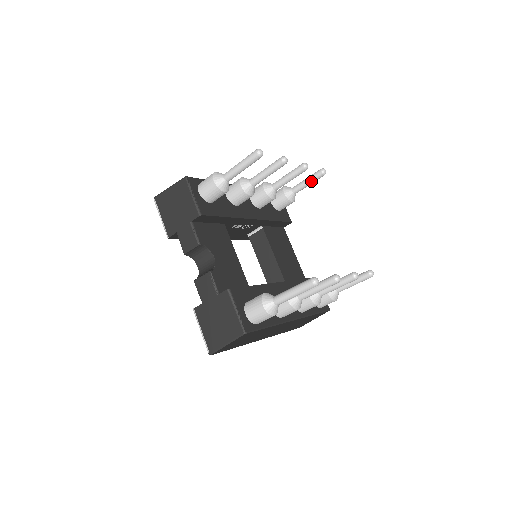
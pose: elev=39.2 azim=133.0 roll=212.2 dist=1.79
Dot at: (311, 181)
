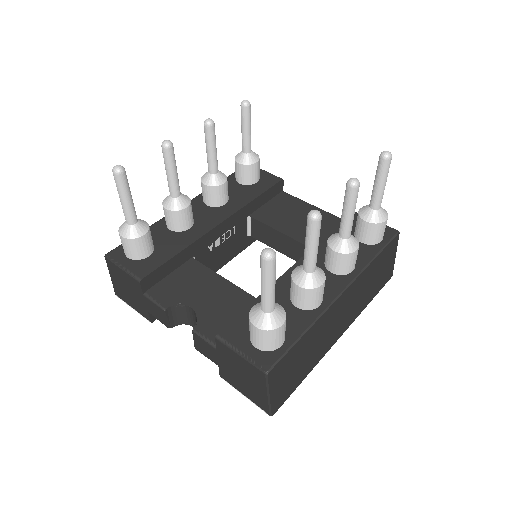
Dot at: (246, 125)
